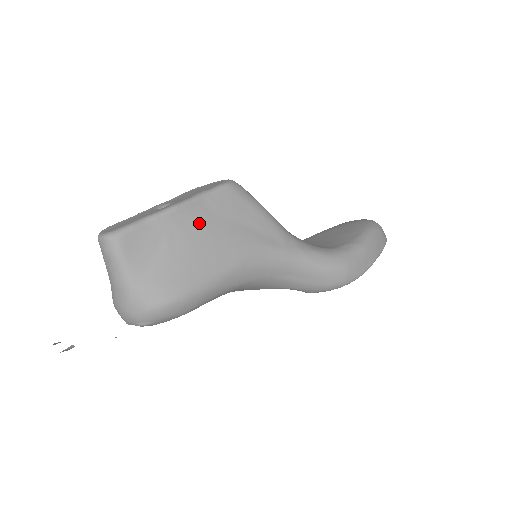
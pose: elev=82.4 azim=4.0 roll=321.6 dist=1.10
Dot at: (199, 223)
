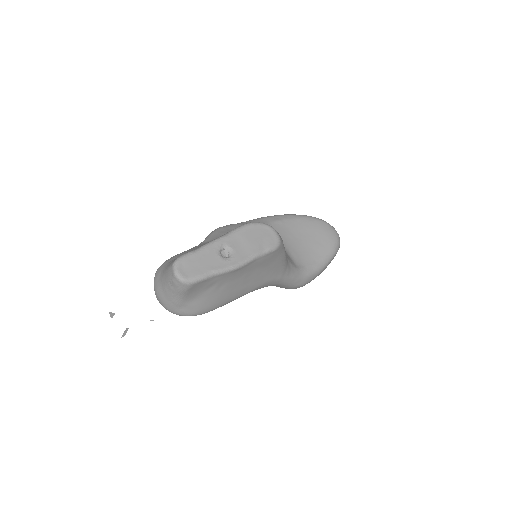
Dot at: (243, 274)
